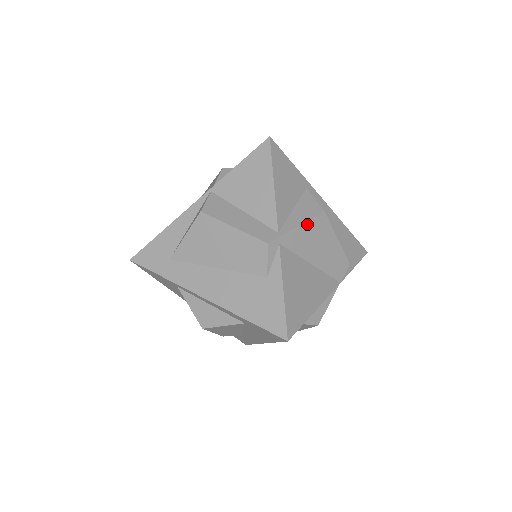
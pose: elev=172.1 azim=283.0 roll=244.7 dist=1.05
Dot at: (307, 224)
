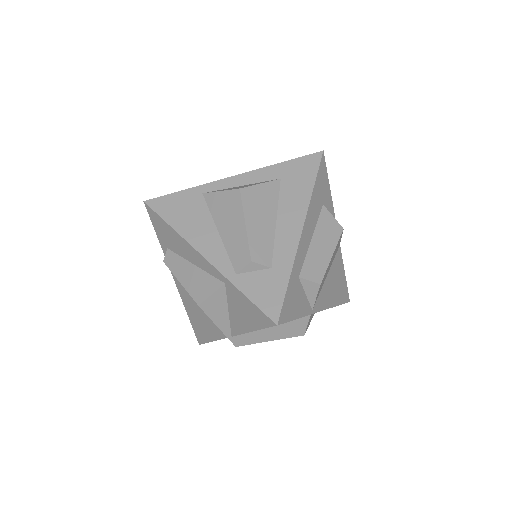
Dot at: occluded
